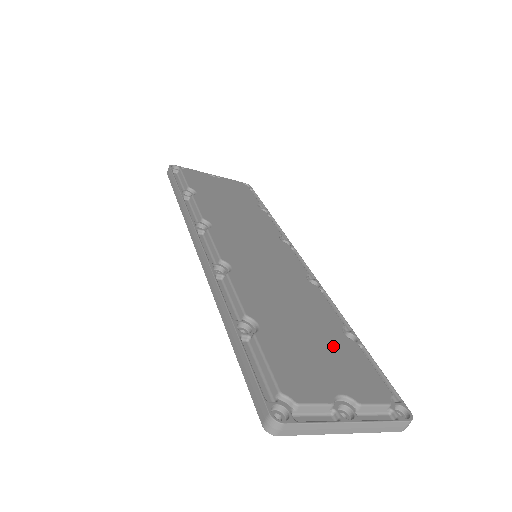
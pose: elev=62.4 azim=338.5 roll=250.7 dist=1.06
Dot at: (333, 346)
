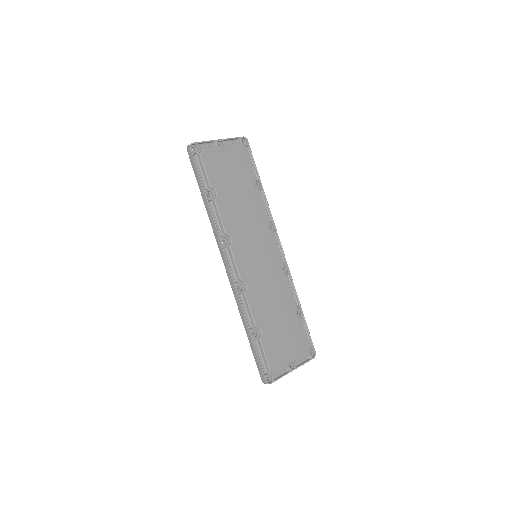
Dot at: (291, 328)
